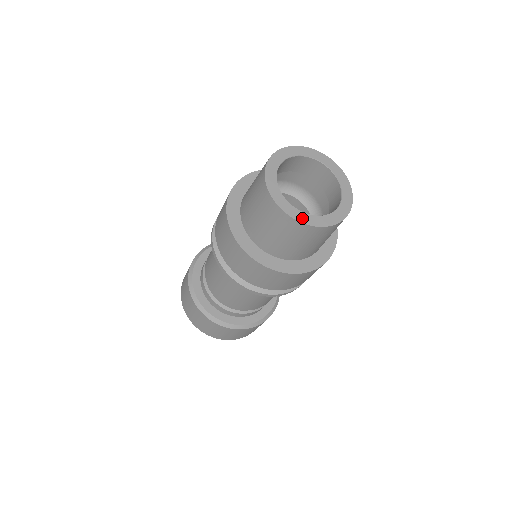
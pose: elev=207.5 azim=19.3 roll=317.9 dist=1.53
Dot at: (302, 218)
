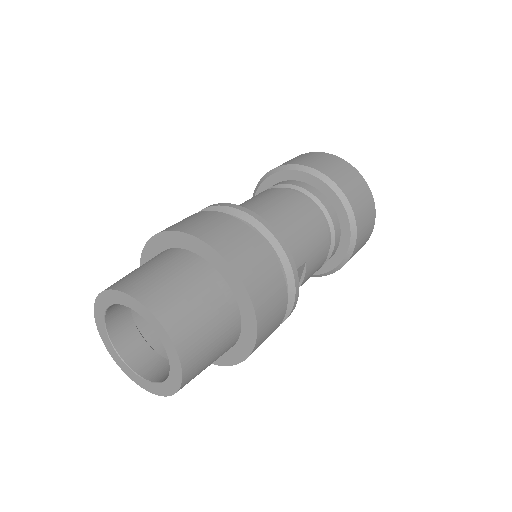
Dot at: (152, 389)
